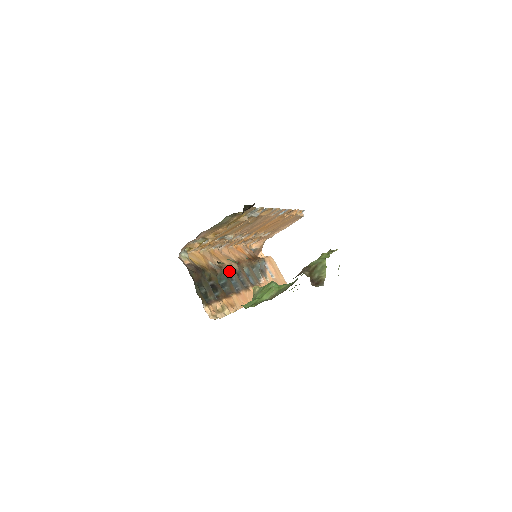
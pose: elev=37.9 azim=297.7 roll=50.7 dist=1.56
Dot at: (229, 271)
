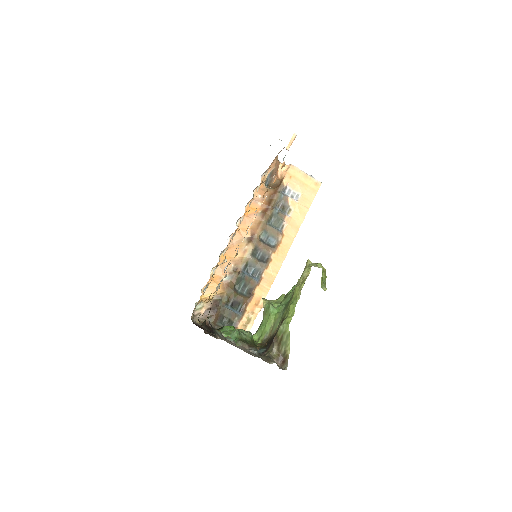
Dot at: (244, 265)
